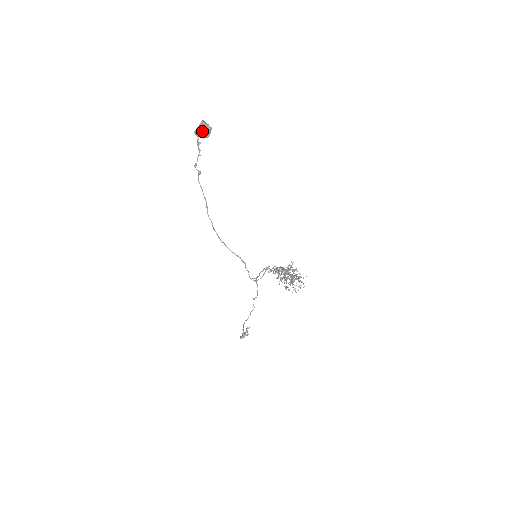
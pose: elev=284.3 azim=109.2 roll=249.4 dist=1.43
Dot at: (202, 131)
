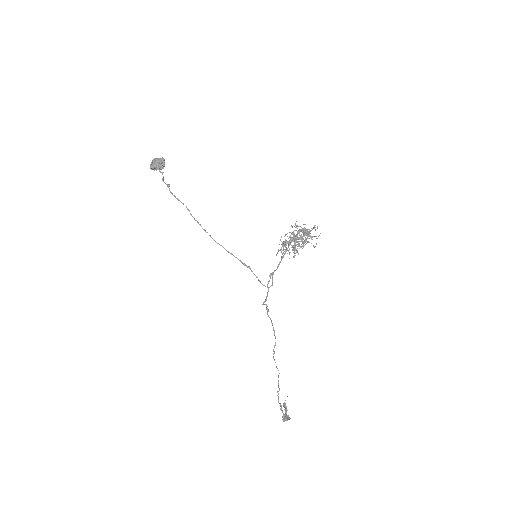
Dot at: (157, 162)
